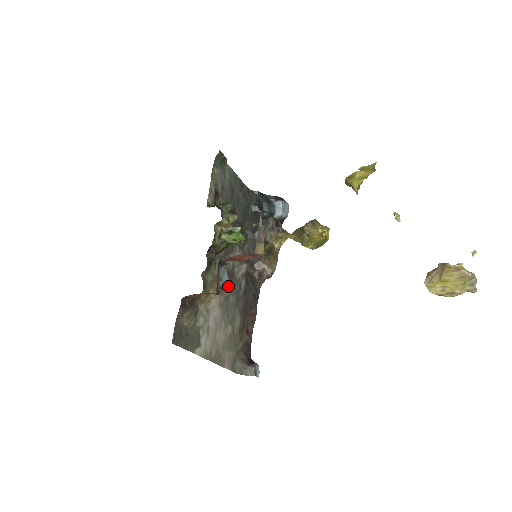
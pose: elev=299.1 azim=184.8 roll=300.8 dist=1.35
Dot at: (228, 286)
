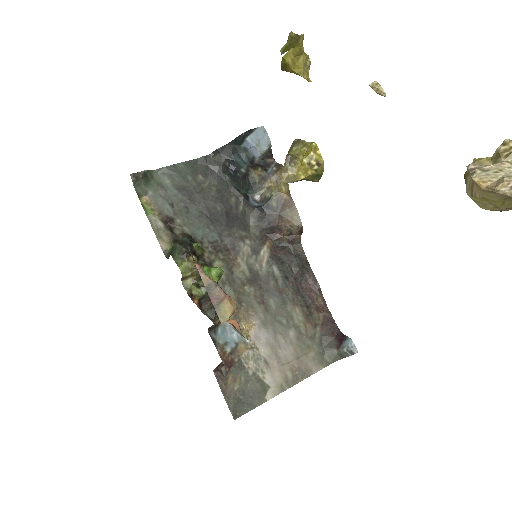
Dot at: (241, 337)
